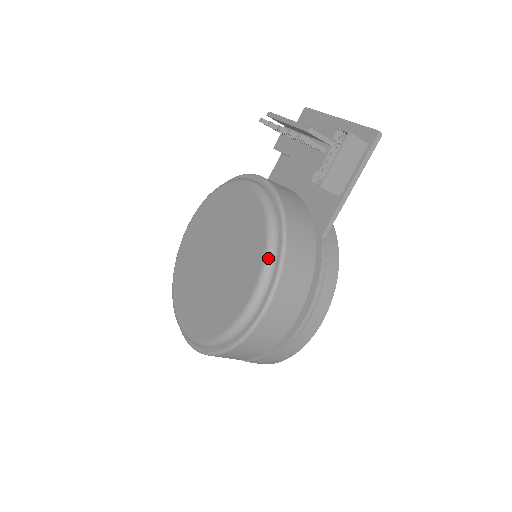
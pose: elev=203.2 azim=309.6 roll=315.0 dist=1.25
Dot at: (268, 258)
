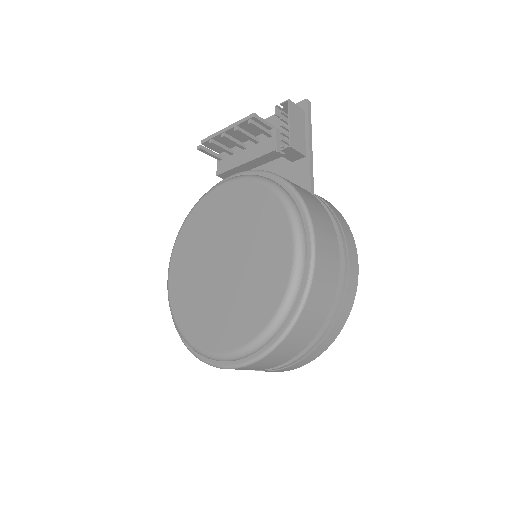
Dot at: (288, 203)
